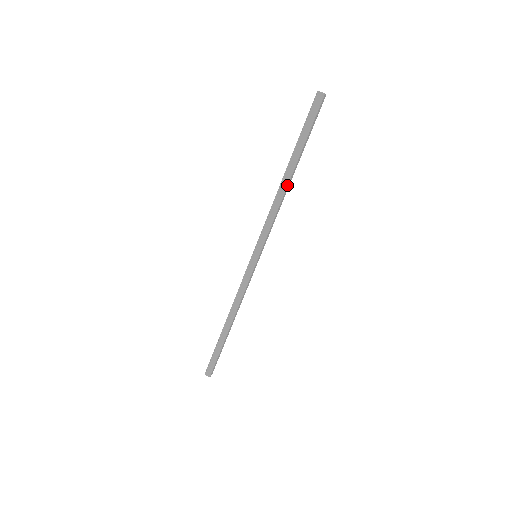
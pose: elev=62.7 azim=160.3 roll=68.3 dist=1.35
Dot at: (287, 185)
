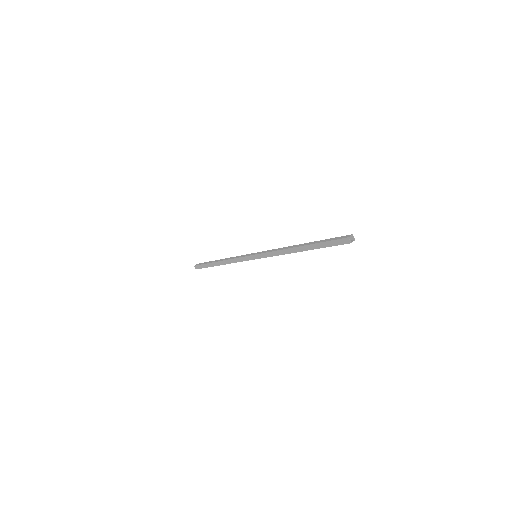
Dot at: occluded
